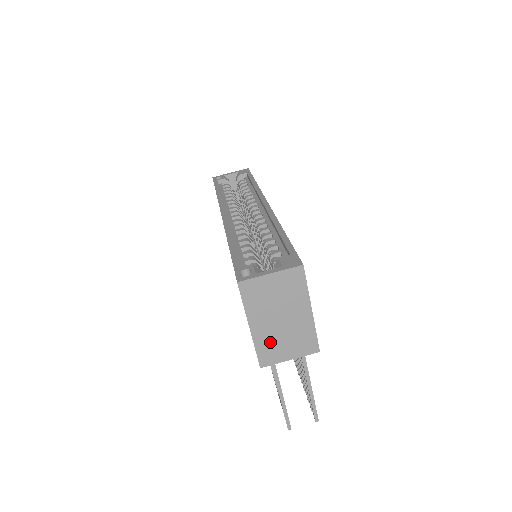
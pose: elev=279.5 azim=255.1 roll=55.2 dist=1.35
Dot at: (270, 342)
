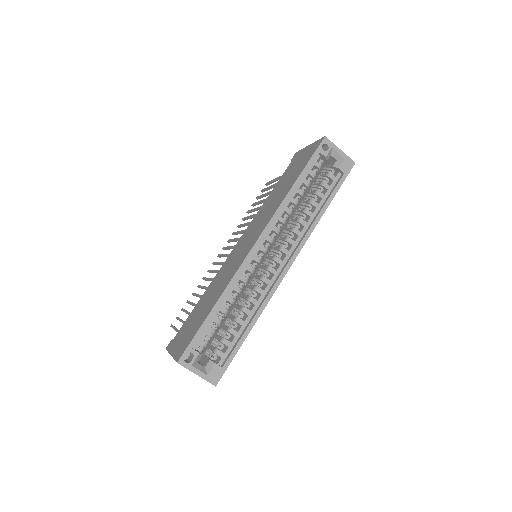
Dot at: occluded
